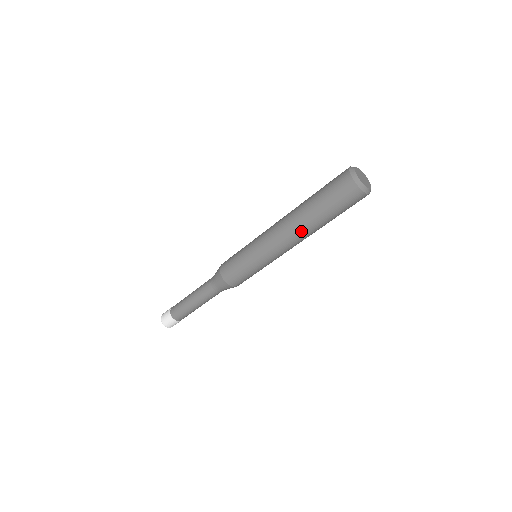
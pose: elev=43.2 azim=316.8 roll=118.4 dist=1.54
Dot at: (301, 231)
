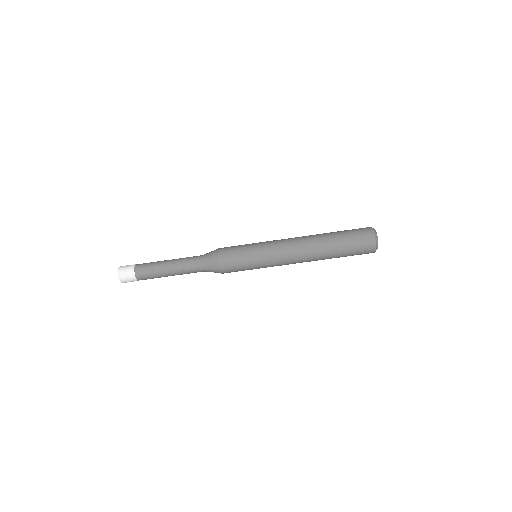
Dot at: (312, 241)
